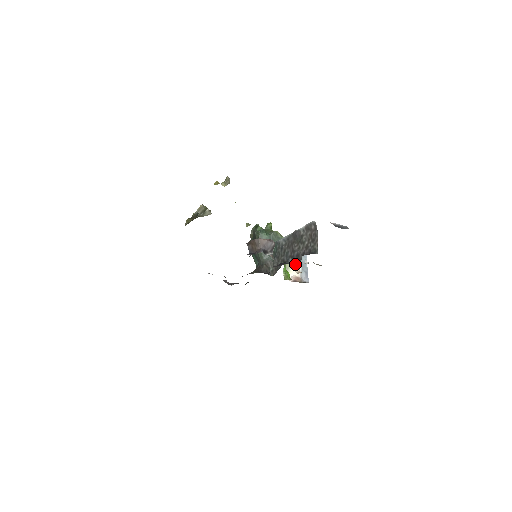
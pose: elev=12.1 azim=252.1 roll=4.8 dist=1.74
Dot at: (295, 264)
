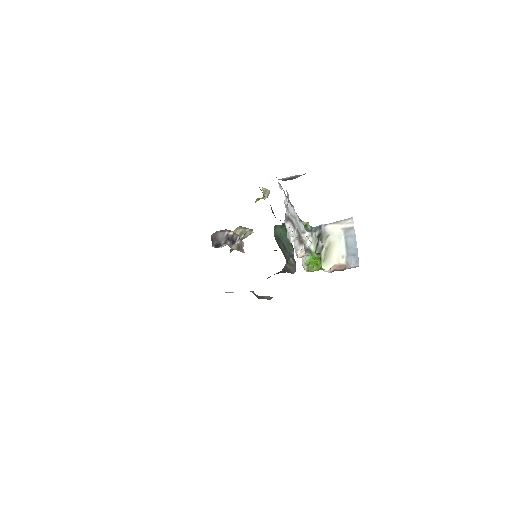
Dot at: occluded
